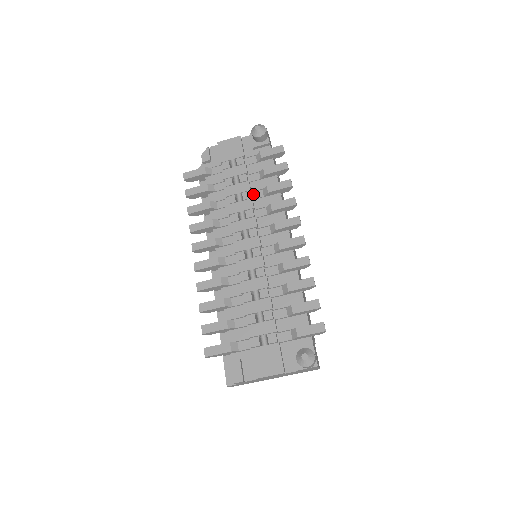
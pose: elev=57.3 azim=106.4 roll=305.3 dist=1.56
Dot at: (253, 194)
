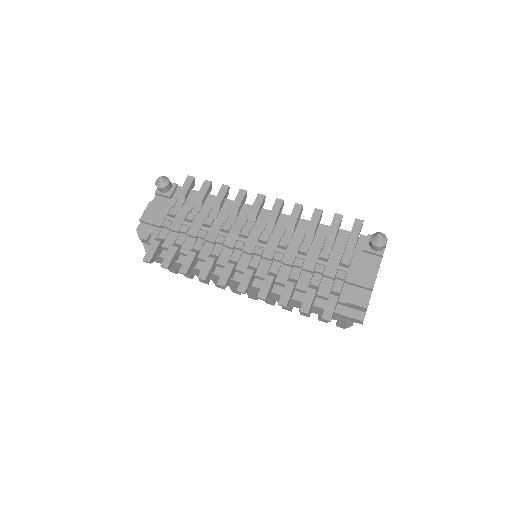
Dot at: (210, 218)
